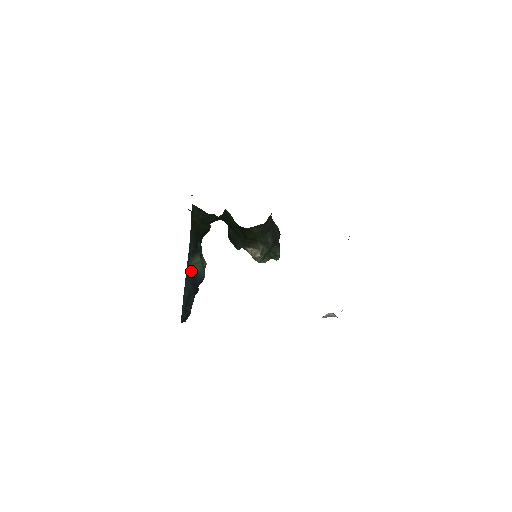
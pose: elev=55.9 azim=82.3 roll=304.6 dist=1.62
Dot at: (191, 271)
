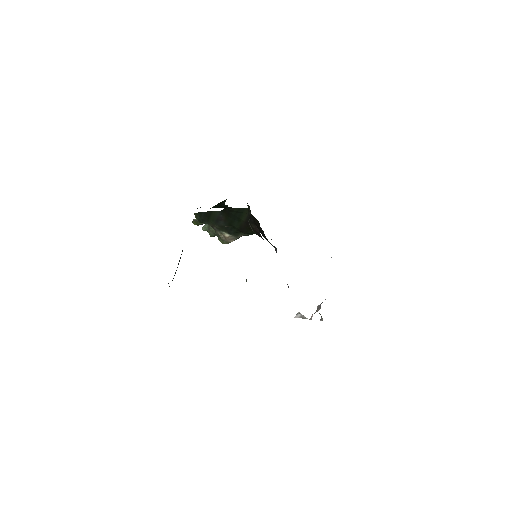
Dot at: occluded
